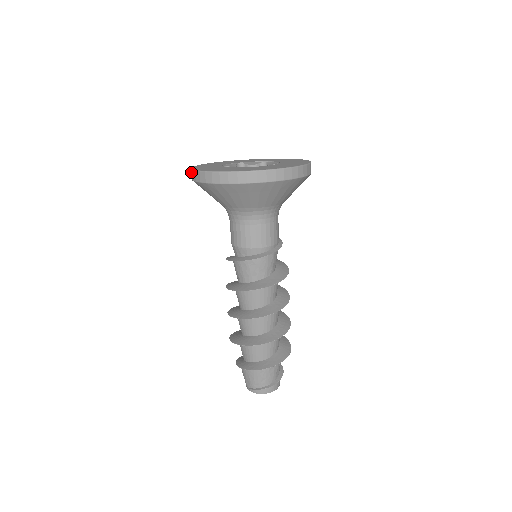
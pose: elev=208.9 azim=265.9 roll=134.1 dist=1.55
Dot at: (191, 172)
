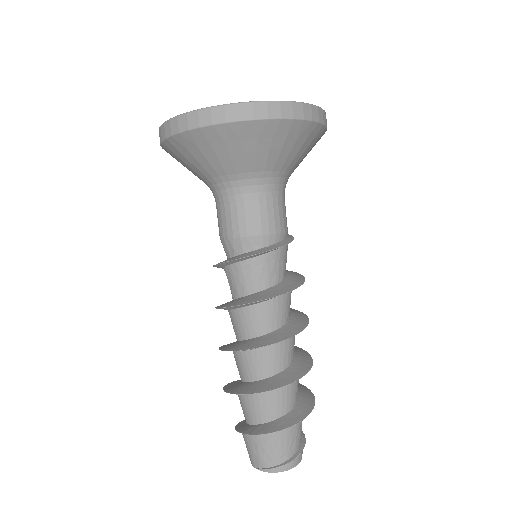
Dot at: (178, 120)
